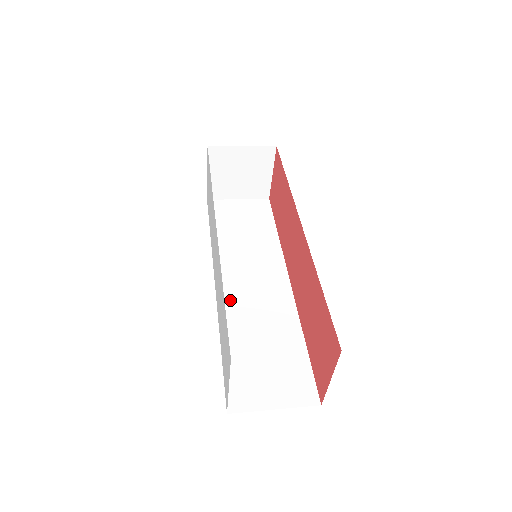
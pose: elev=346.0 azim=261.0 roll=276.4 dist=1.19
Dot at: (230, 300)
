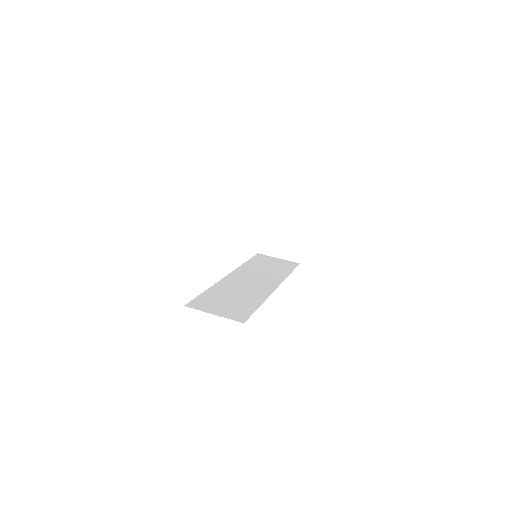
Dot at: (231, 281)
